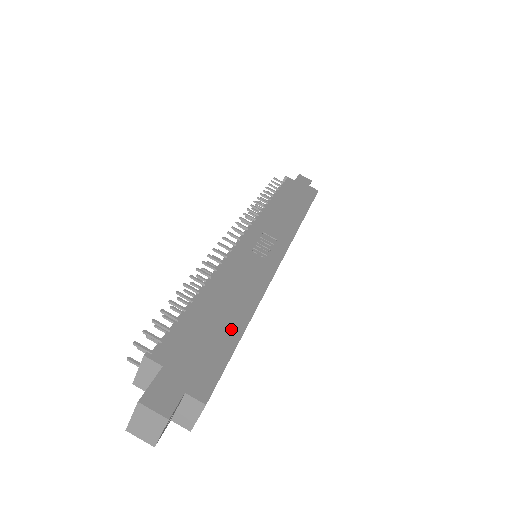
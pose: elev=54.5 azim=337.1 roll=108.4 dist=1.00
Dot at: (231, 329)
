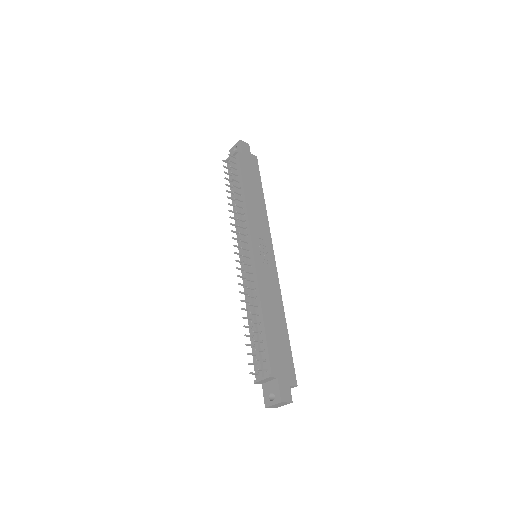
Dot at: (284, 335)
